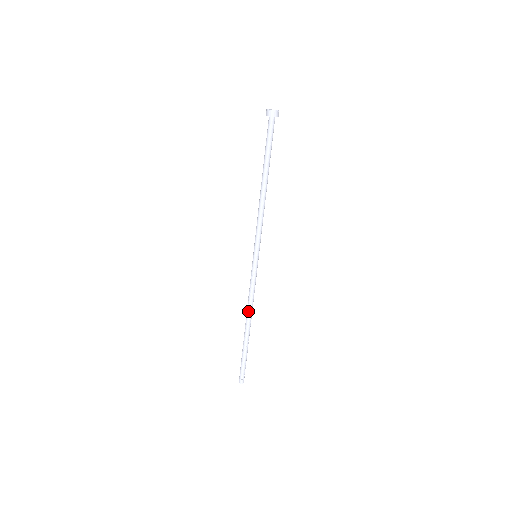
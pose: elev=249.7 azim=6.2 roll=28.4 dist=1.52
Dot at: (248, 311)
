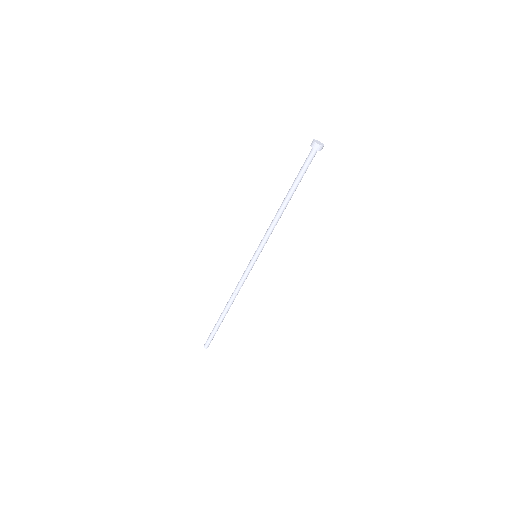
Dot at: (232, 295)
